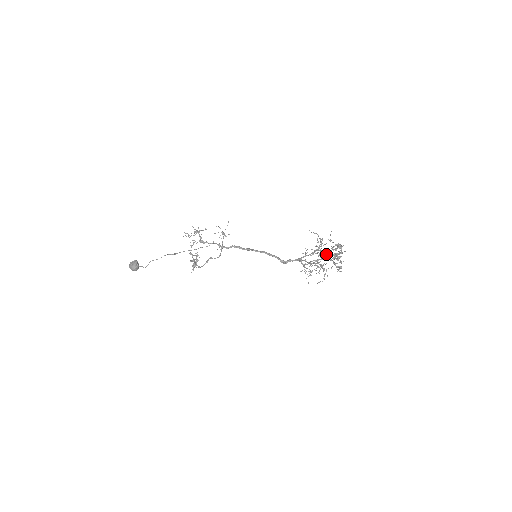
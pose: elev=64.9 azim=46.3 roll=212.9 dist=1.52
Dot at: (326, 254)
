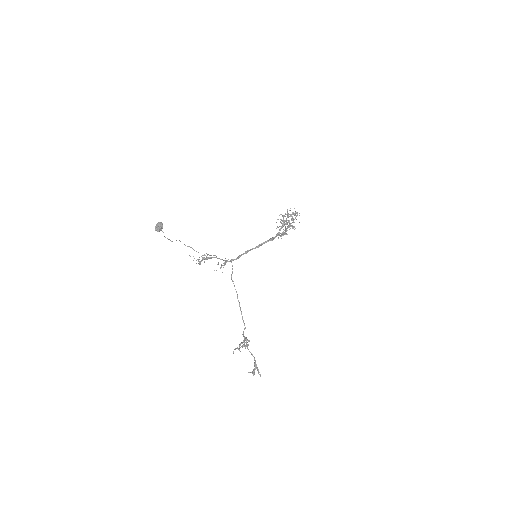
Dot at: (285, 223)
